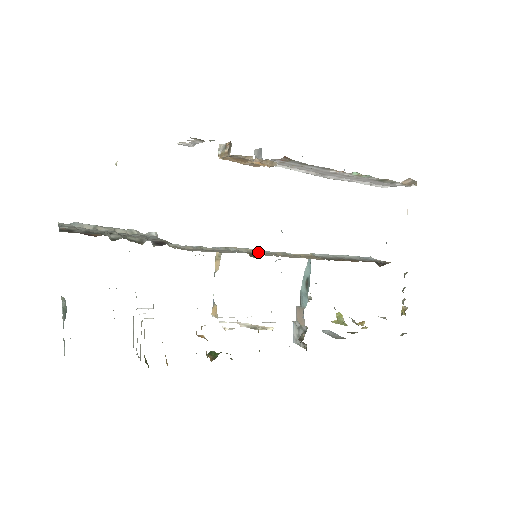
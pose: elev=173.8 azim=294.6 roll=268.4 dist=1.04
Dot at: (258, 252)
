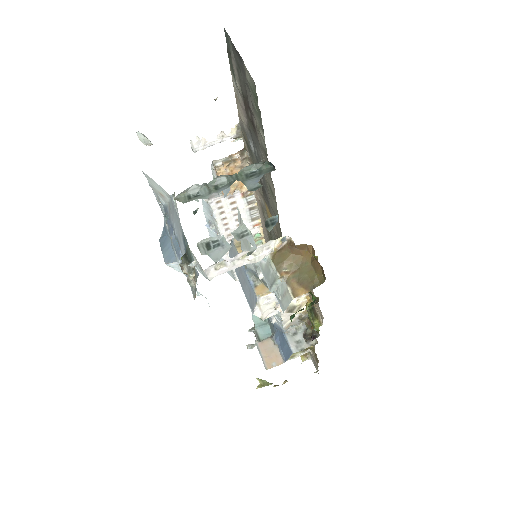
Dot at: occluded
